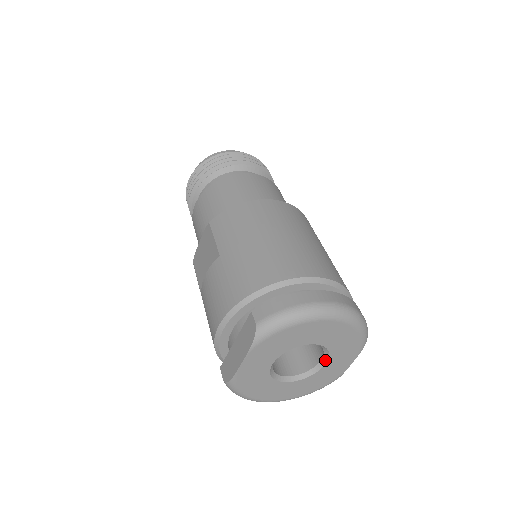
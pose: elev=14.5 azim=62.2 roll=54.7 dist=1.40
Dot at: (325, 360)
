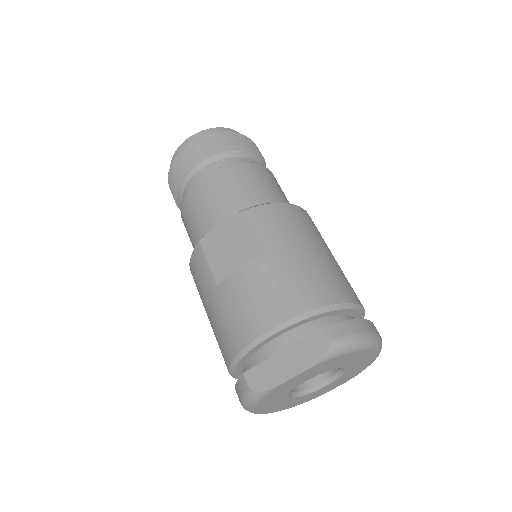
Dot at: (329, 382)
